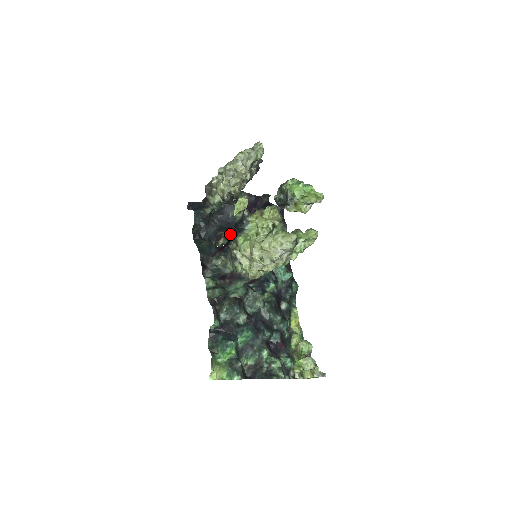
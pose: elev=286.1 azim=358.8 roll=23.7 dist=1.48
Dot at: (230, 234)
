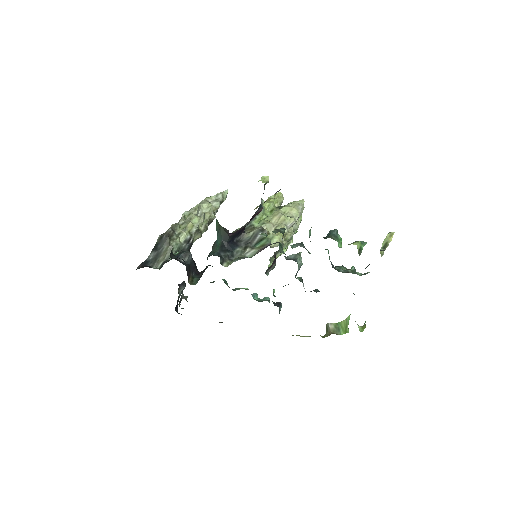
Dot at: (198, 274)
